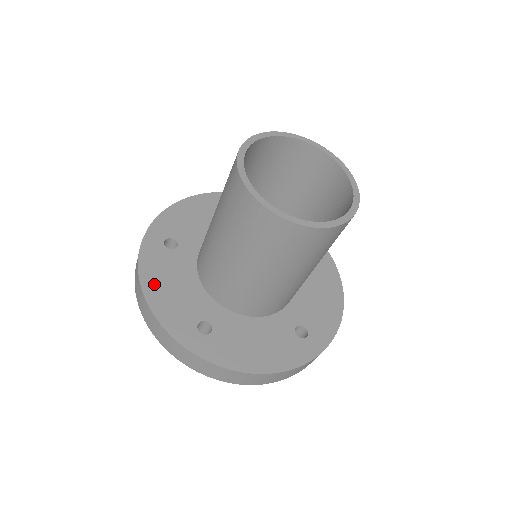
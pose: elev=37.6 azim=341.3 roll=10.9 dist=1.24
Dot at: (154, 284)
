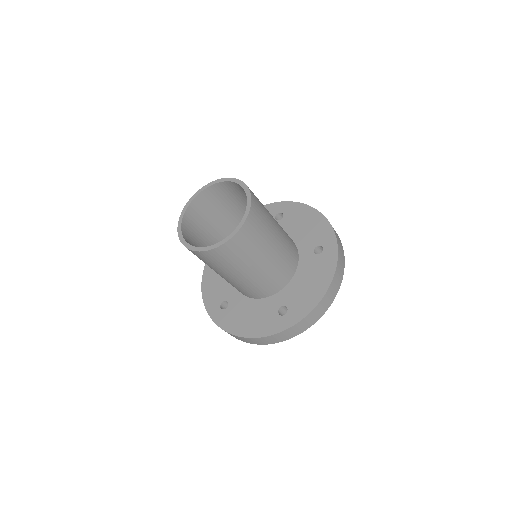
Dot at: (242, 328)
